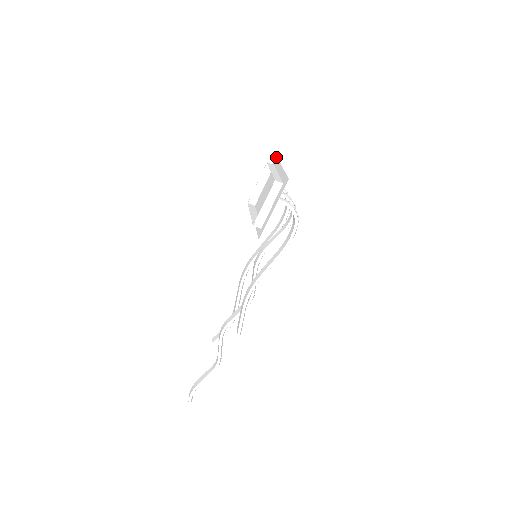
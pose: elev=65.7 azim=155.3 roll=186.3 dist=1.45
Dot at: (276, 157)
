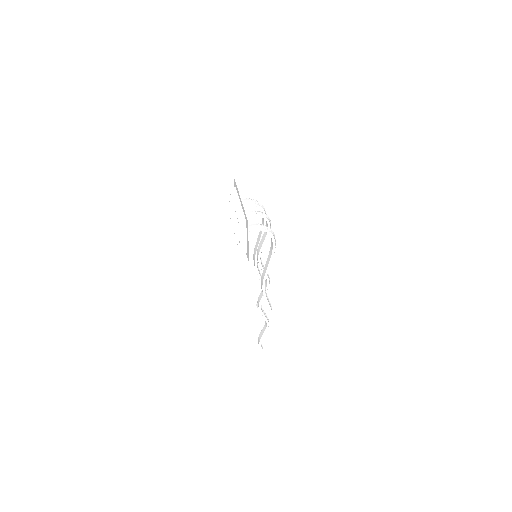
Dot at: (234, 179)
